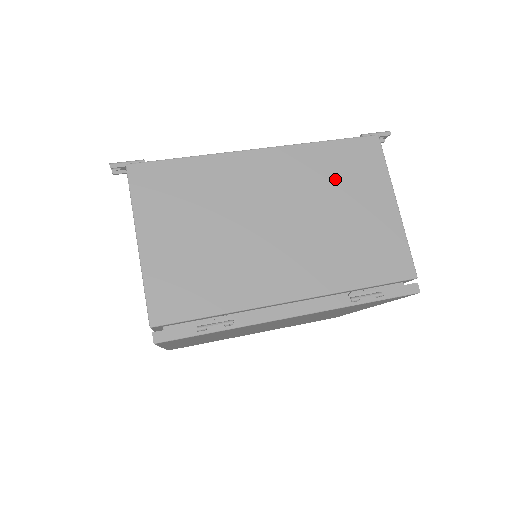
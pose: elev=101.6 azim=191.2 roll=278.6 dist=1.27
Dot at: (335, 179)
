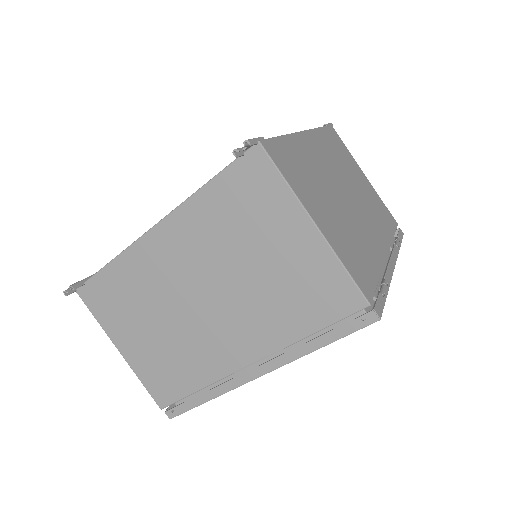
Dot at: (341, 157)
